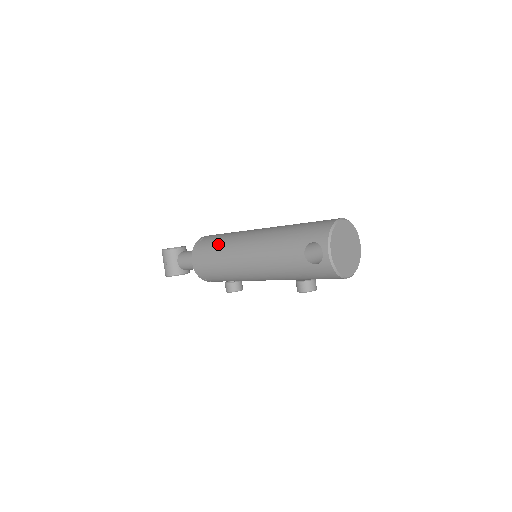
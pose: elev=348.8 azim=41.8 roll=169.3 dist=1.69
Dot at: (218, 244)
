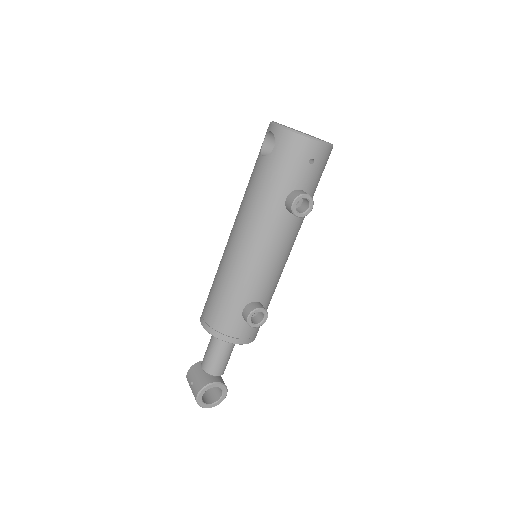
Dot at: occluded
